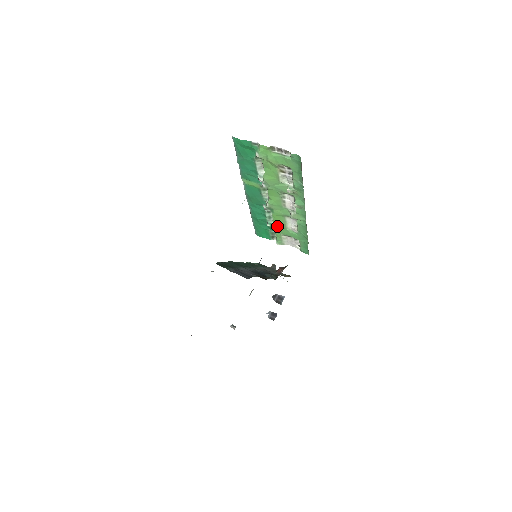
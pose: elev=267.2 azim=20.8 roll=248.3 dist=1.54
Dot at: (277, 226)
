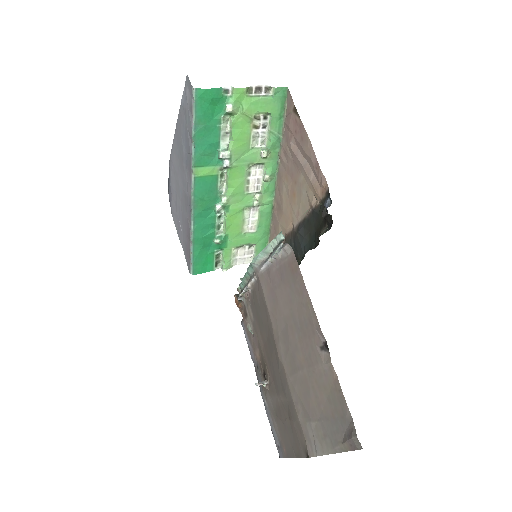
Dot at: (229, 236)
